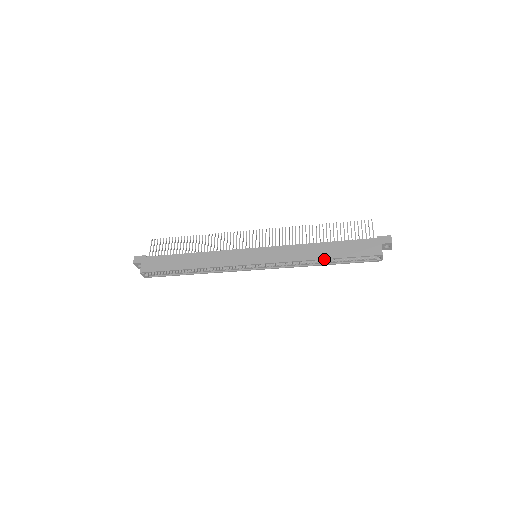
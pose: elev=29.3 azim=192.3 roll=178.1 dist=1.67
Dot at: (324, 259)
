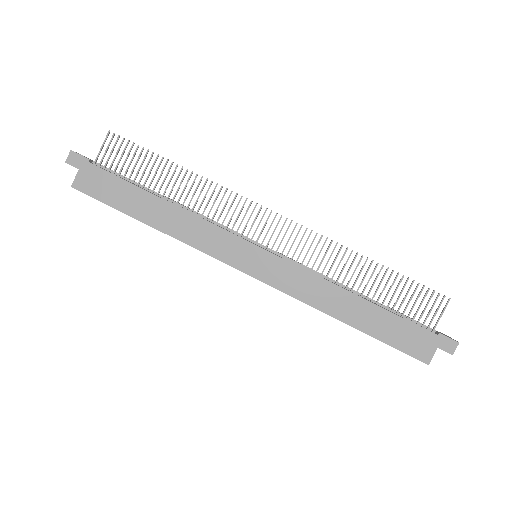
Dot at: (347, 324)
